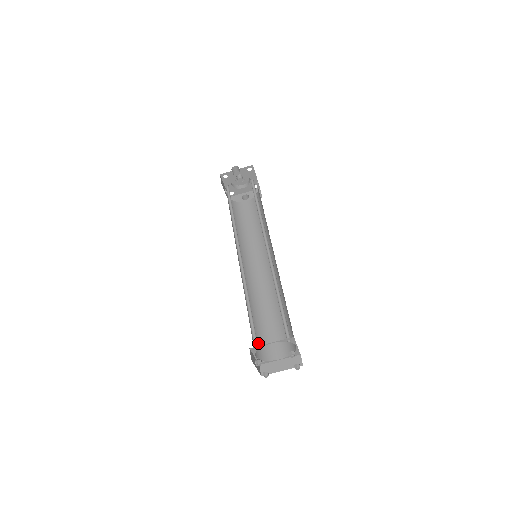
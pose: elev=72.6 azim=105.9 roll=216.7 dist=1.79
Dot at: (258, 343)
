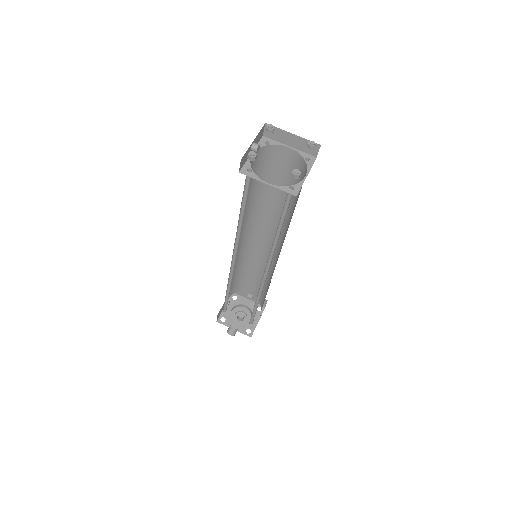
Dot at: (247, 183)
